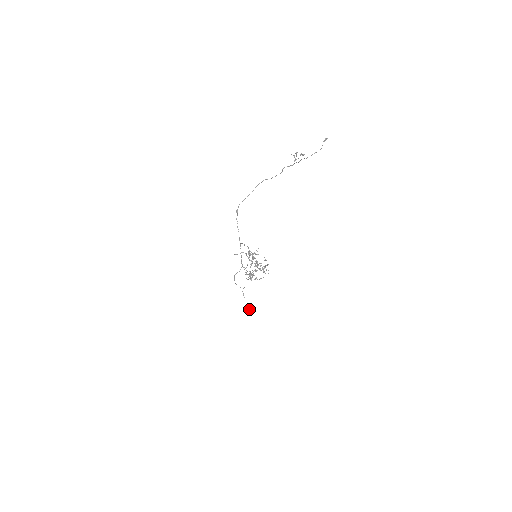
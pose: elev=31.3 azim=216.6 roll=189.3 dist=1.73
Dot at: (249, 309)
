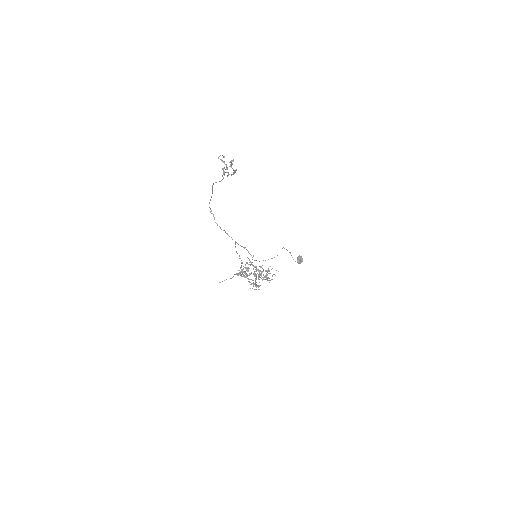
Dot at: (300, 263)
